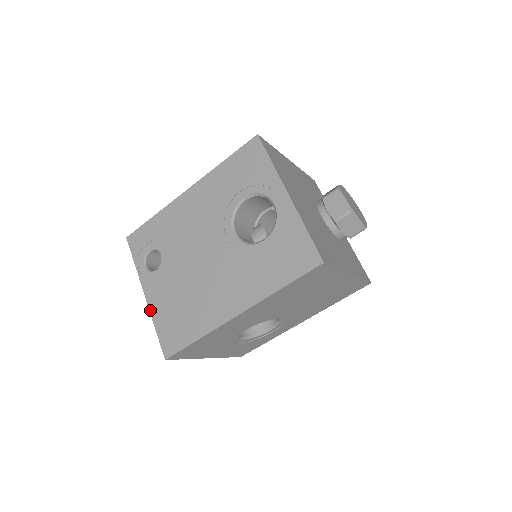
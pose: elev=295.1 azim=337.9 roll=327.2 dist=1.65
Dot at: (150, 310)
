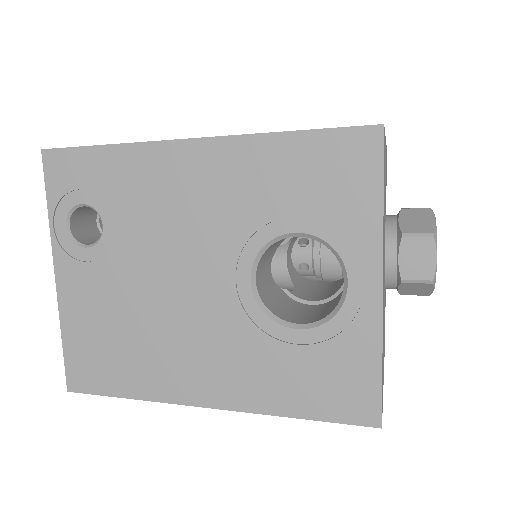
Dot at: (59, 306)
